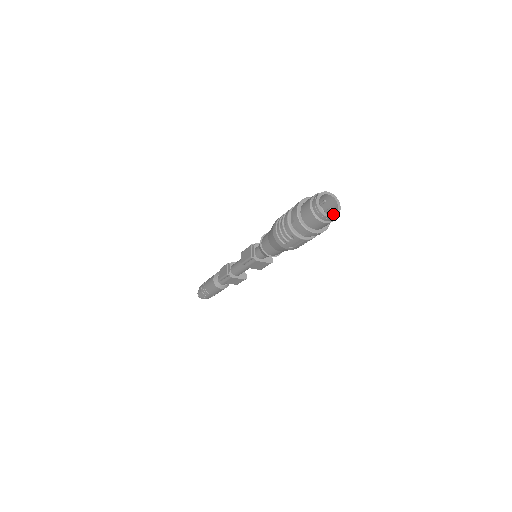
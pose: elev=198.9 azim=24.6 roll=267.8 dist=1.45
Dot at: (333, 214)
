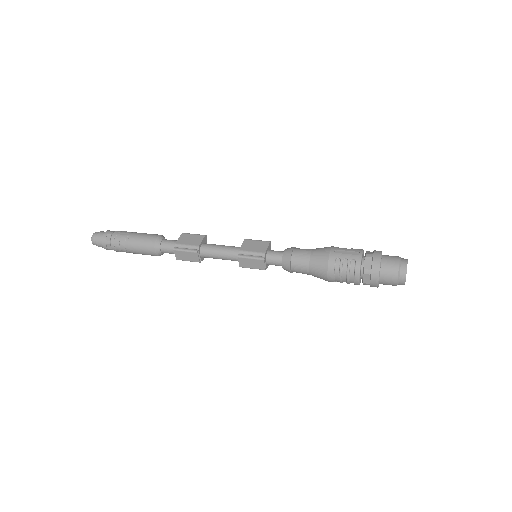
Dot at: occluded
